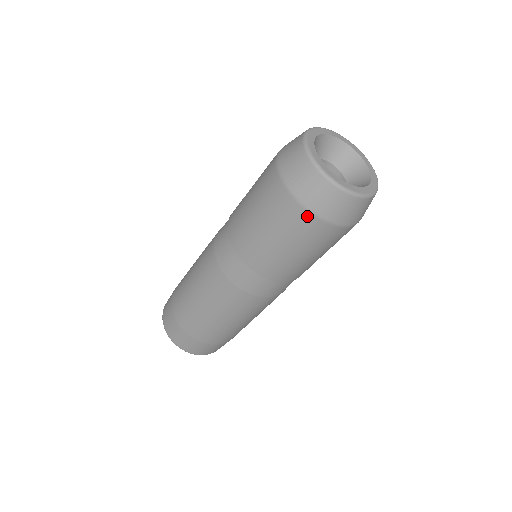
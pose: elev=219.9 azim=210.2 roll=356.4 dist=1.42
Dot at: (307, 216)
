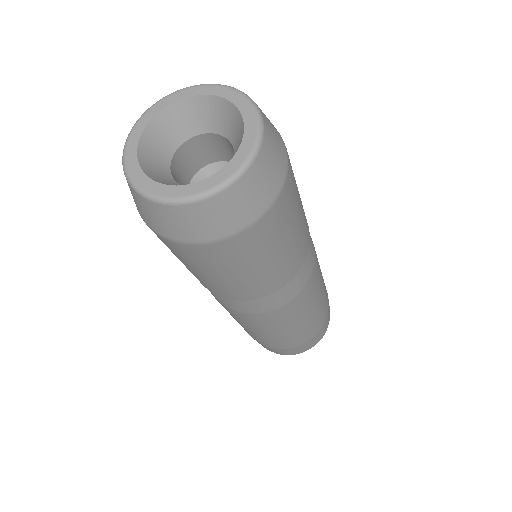
Dot at: (182, 246)
